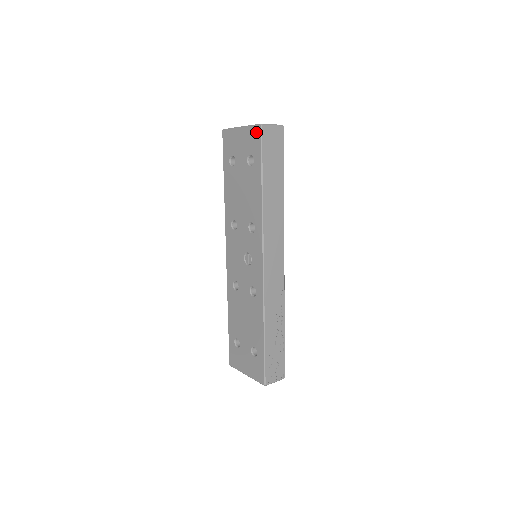
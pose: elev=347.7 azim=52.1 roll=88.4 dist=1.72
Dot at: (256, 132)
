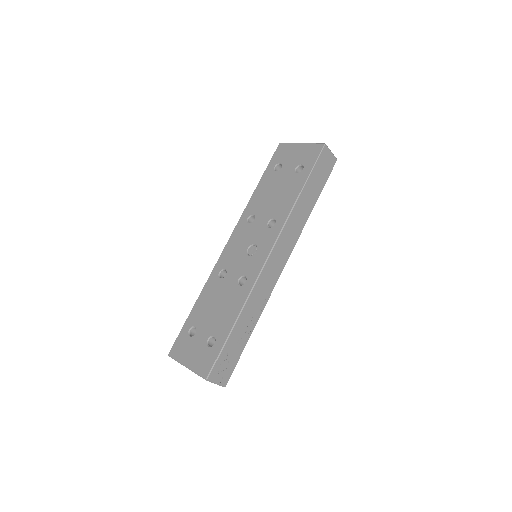
Dot at: (317, 148)
